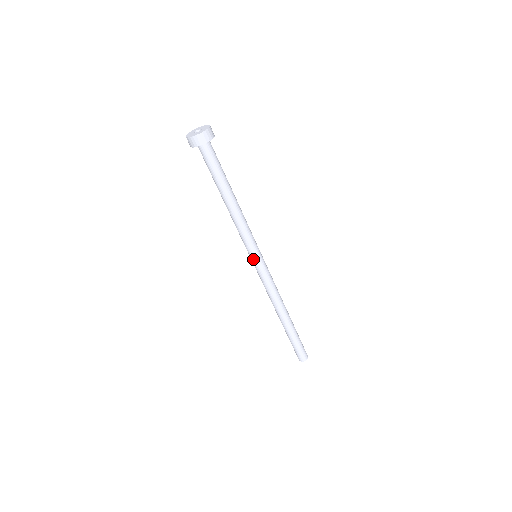
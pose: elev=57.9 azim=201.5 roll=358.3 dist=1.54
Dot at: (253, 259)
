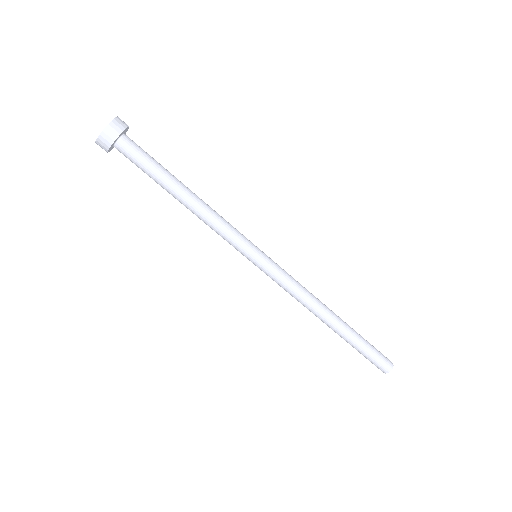
Dot at: (252, 261)
